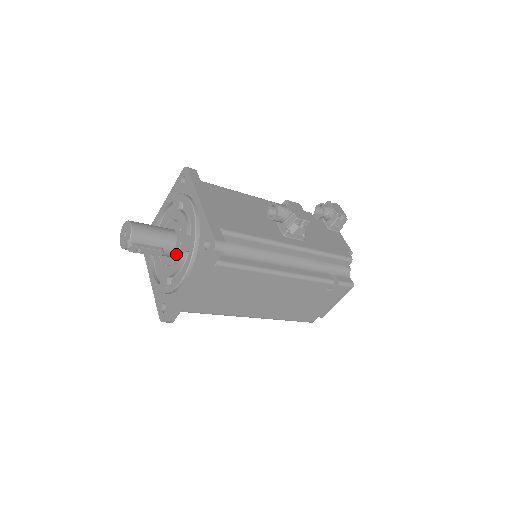
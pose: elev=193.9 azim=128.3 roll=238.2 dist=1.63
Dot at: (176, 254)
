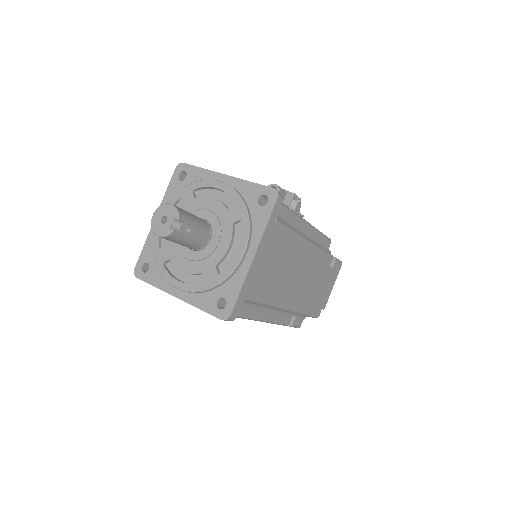
Dot at: (218, 235)
